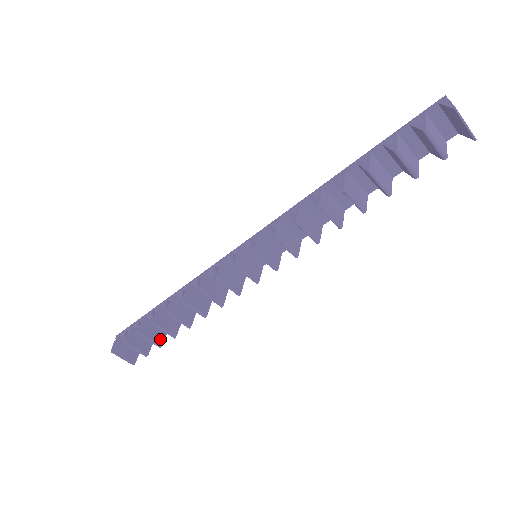
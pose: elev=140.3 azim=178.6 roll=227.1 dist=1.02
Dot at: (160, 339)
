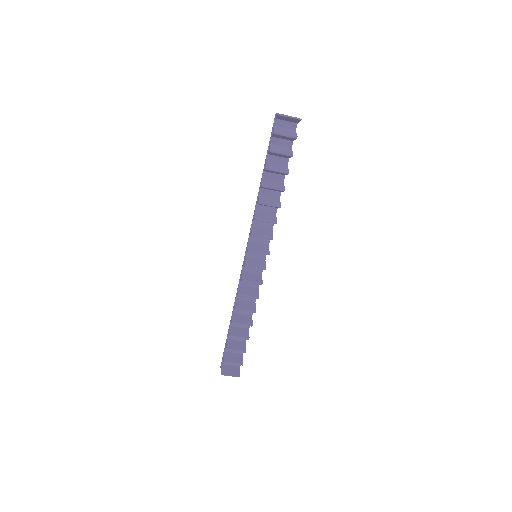
Dot at: (243, 348)
